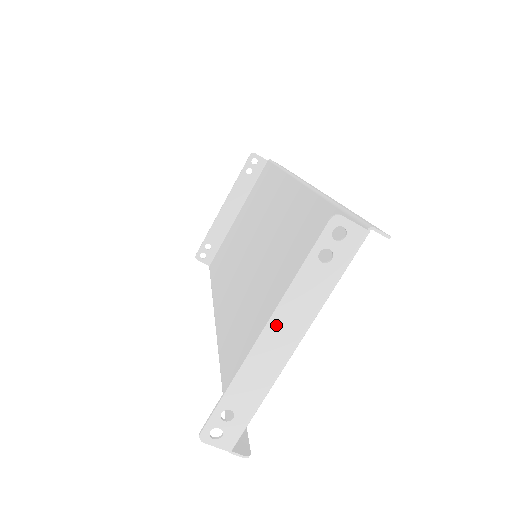
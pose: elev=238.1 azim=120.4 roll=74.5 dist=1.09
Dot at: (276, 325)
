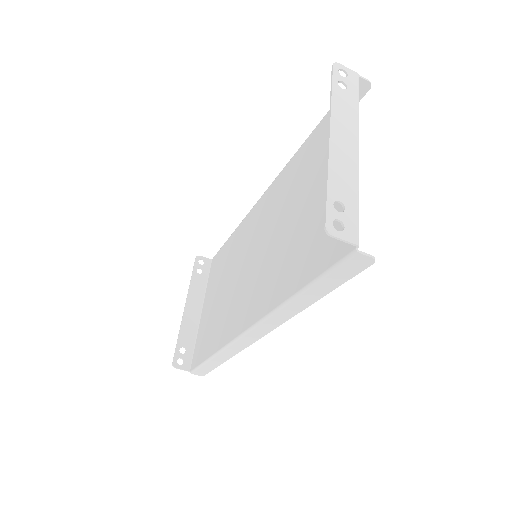
Dot at: (337, 129)
